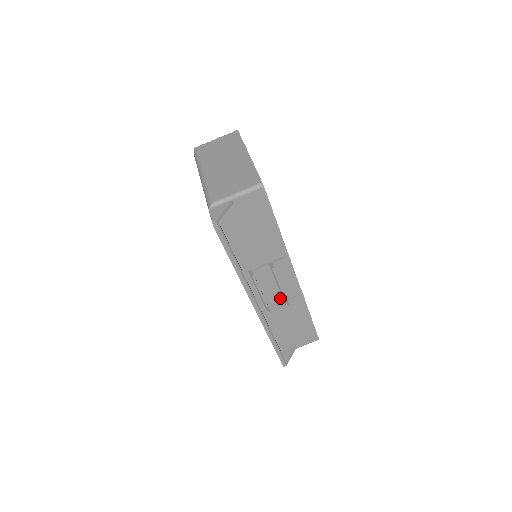
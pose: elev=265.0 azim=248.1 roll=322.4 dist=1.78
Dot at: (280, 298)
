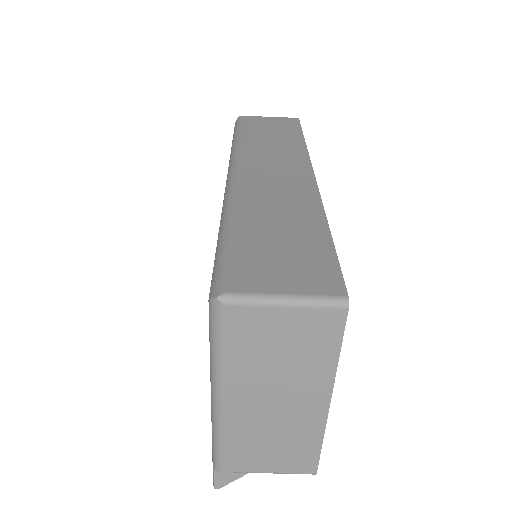
Dot at: occluded
